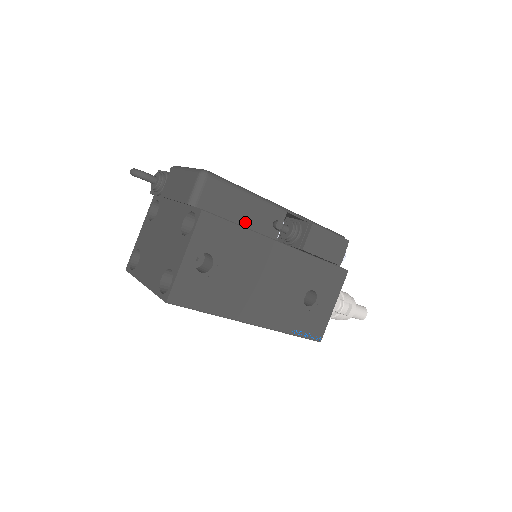
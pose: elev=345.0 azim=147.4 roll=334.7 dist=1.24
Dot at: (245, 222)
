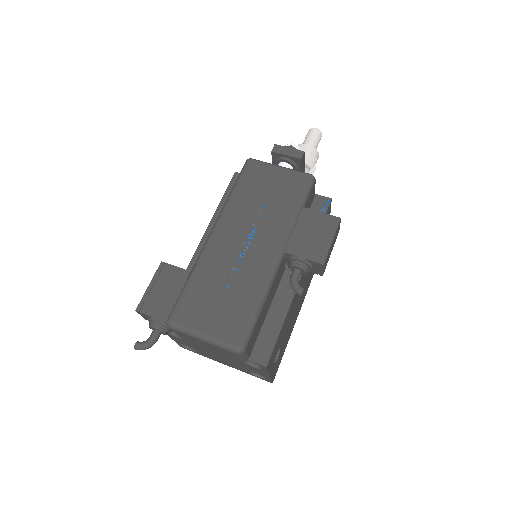
Dot at: (270, 304)
